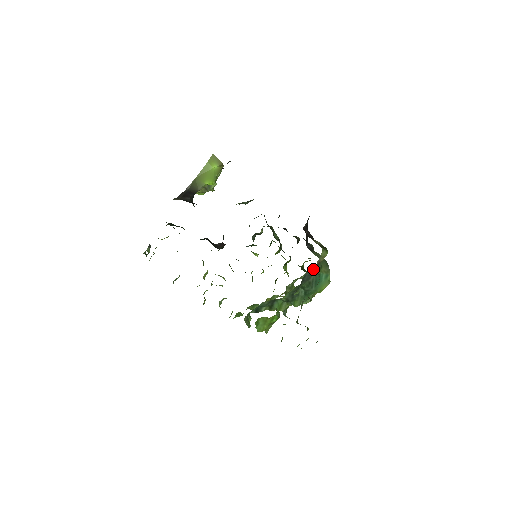
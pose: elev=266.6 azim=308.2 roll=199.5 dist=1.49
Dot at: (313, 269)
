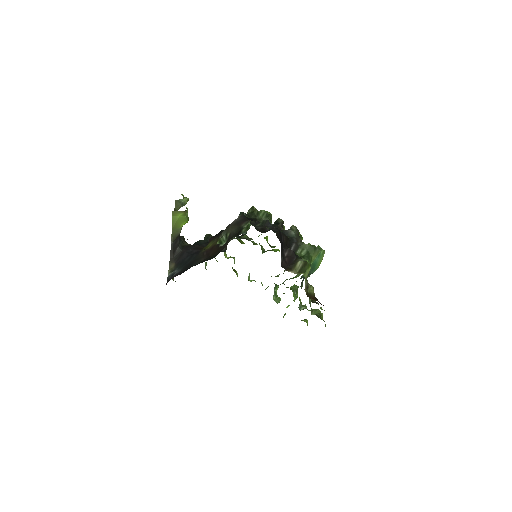
Dot at: occluded
